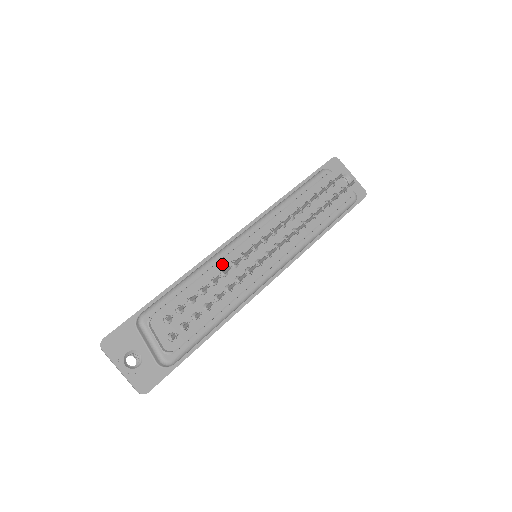
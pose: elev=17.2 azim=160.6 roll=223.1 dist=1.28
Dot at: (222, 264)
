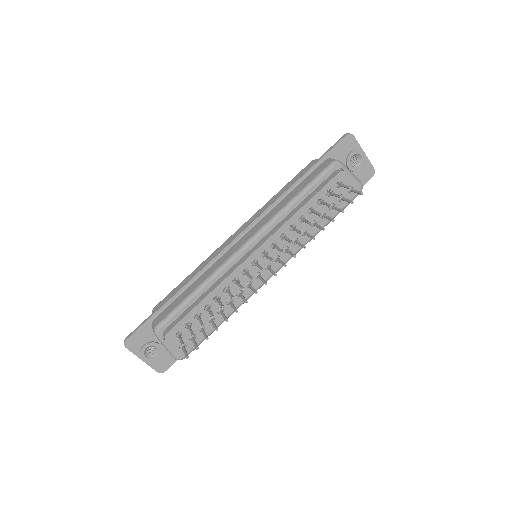
Dot at: (225, 282)
